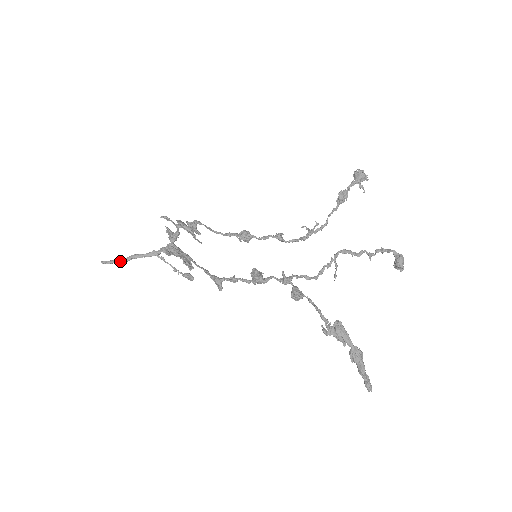
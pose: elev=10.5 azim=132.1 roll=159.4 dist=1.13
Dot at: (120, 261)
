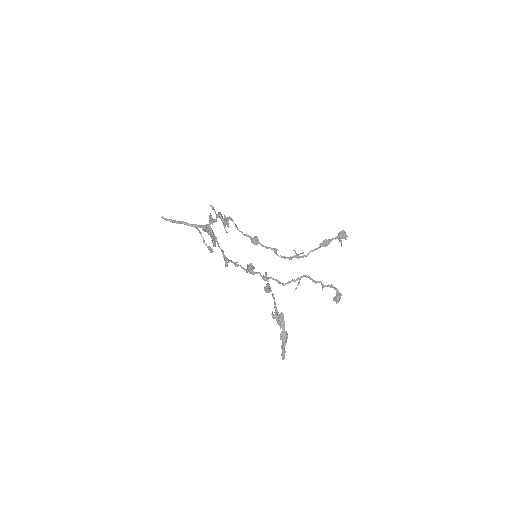
Dot at: (173, 222)
